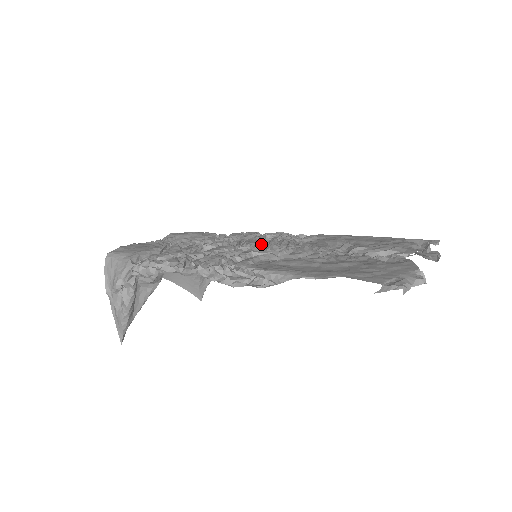
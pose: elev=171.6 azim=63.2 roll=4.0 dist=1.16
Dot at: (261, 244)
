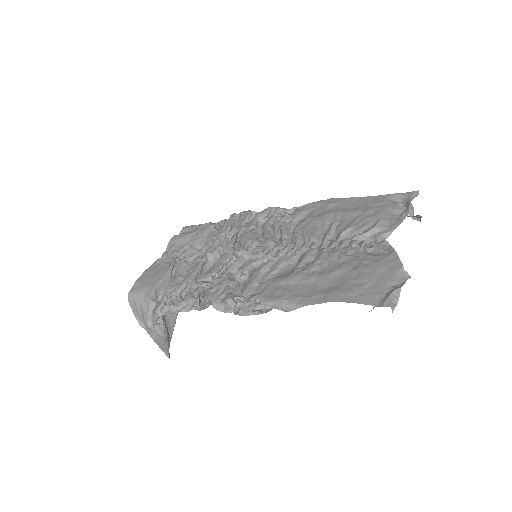
Dot at: (257, 241)
